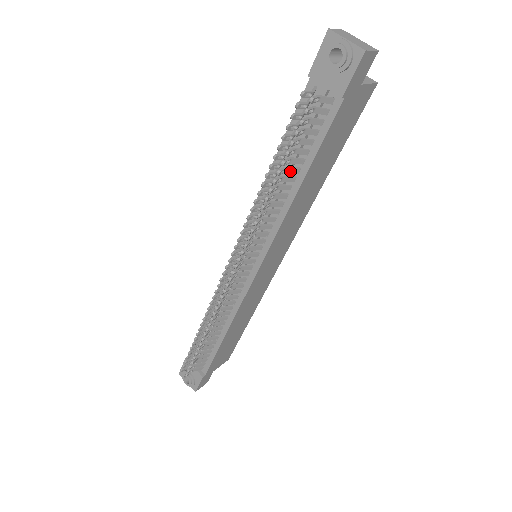
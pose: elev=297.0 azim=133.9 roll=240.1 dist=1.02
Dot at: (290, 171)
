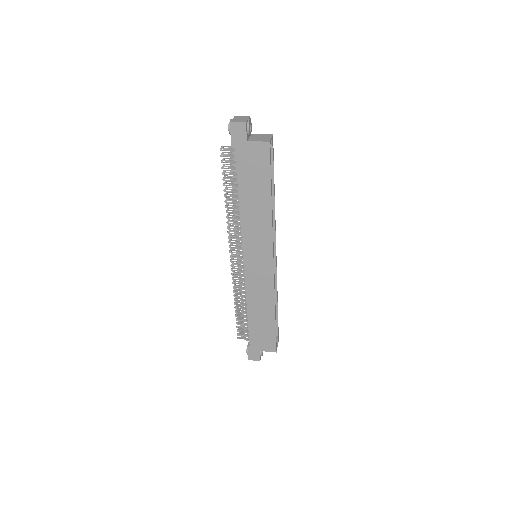
Dot at: (234, 191)
